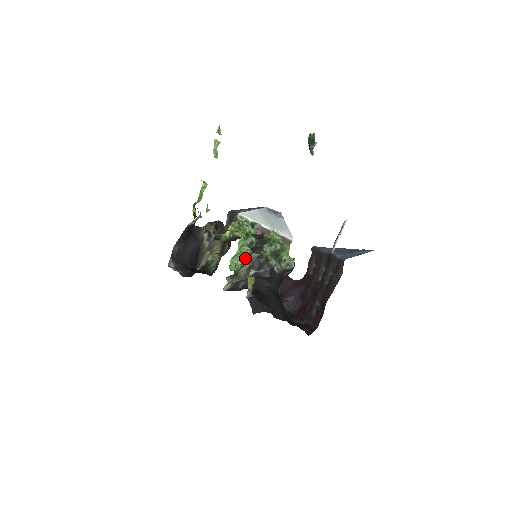
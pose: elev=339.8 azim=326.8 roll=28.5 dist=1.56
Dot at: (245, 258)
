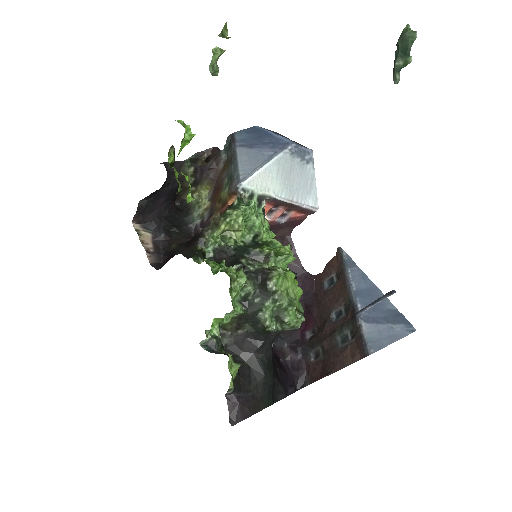
Dot at: (234, 316)
